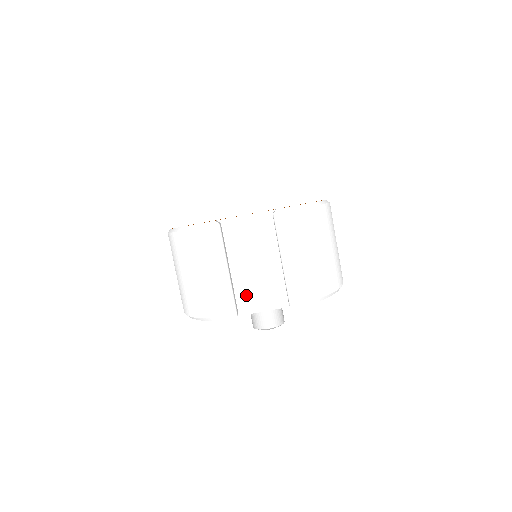
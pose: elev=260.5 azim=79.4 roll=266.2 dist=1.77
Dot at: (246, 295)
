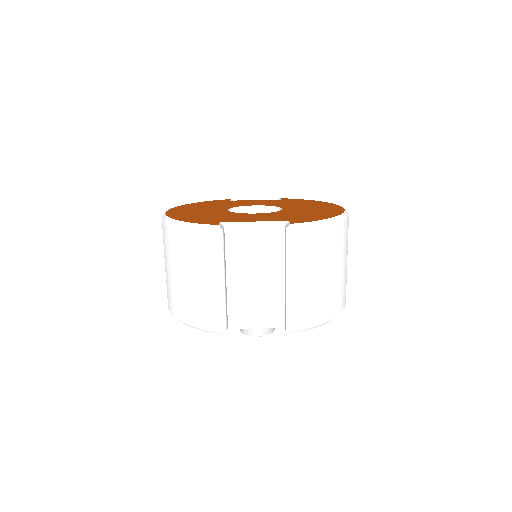
Dot at: (240, 309)
